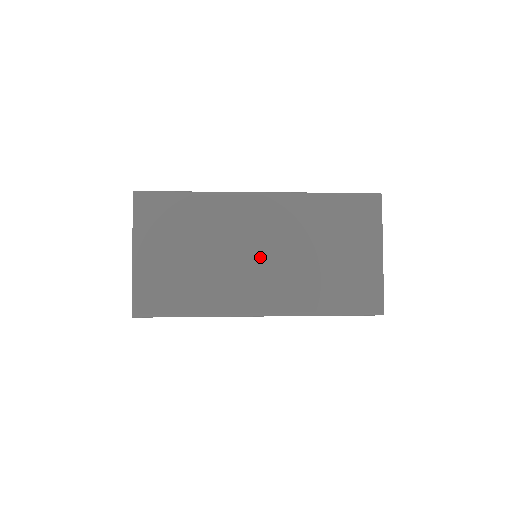
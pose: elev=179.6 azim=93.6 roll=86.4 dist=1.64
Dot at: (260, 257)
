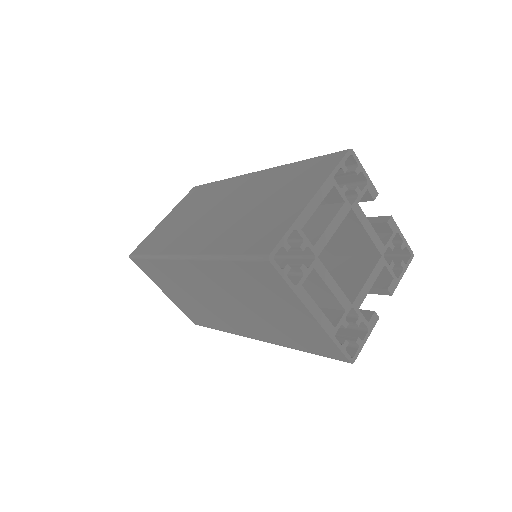
Dot at: (224, 304)
